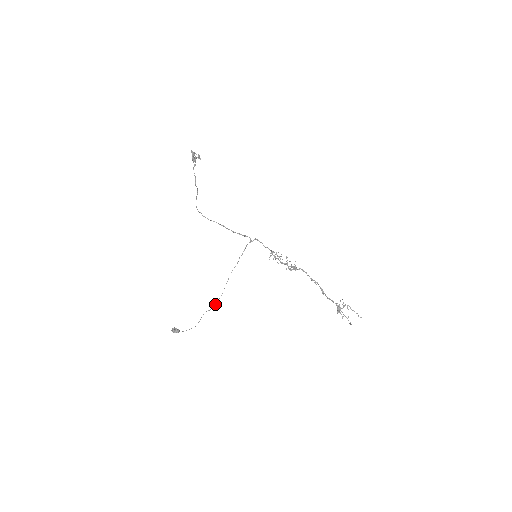
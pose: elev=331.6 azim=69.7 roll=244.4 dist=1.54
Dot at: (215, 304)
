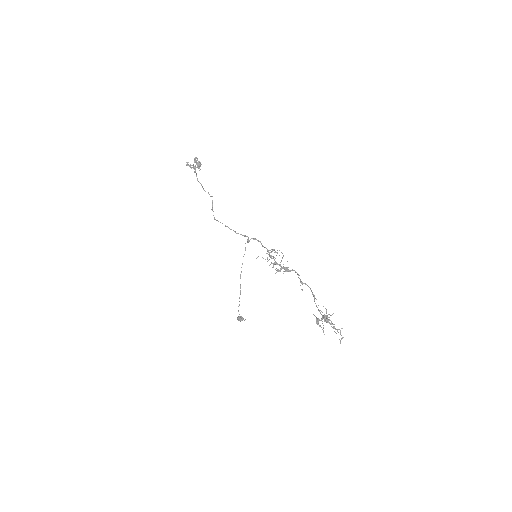
Dot at: occluded
